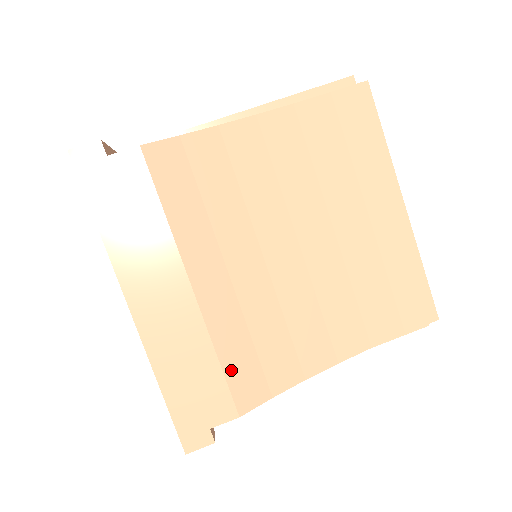
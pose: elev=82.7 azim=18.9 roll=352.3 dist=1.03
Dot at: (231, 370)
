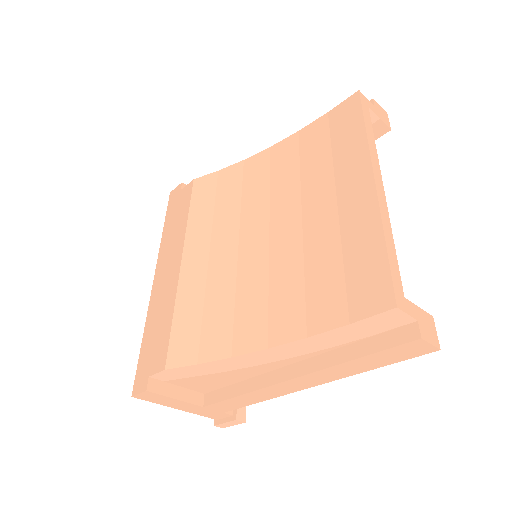
Dot at: (177, 327)
